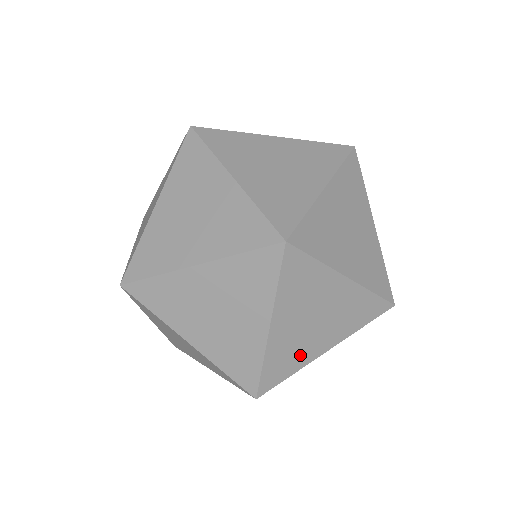
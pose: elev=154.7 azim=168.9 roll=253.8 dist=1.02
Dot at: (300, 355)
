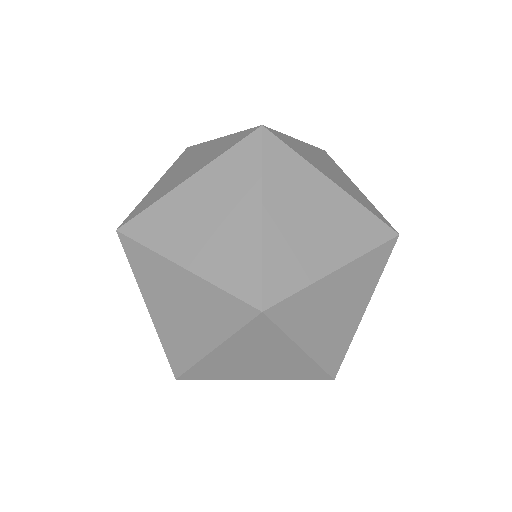
Dot at: occluded
